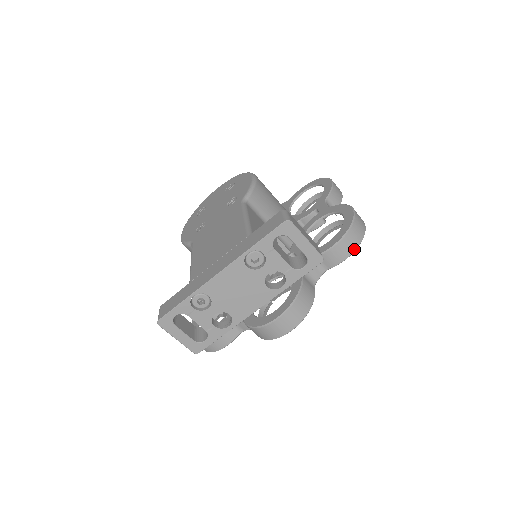
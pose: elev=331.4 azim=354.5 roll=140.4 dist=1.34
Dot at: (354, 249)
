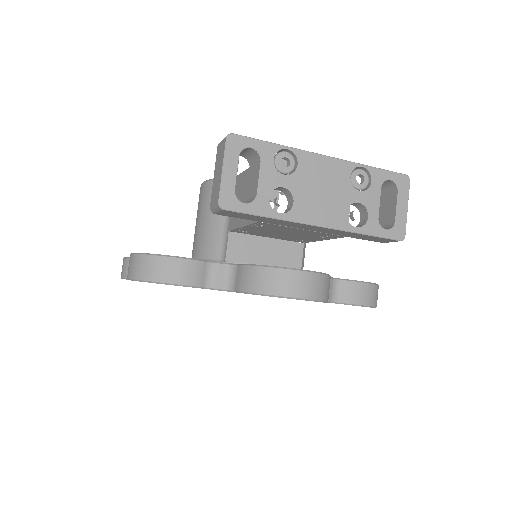
Dot at: (370, 304)
